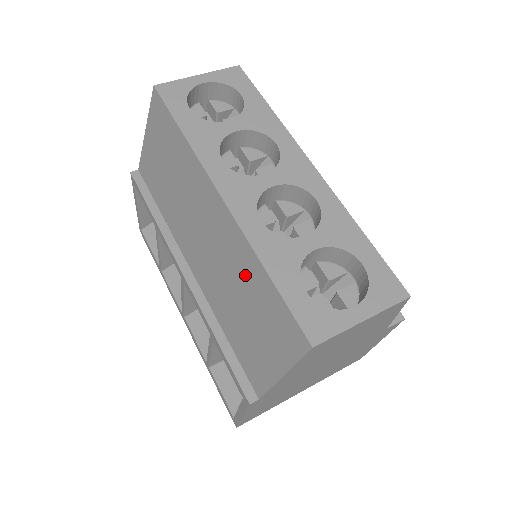
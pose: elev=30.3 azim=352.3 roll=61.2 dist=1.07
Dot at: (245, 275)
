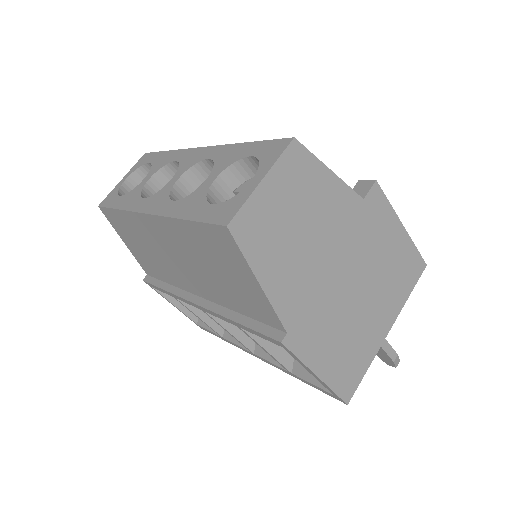
Dot at: (190, 244)
